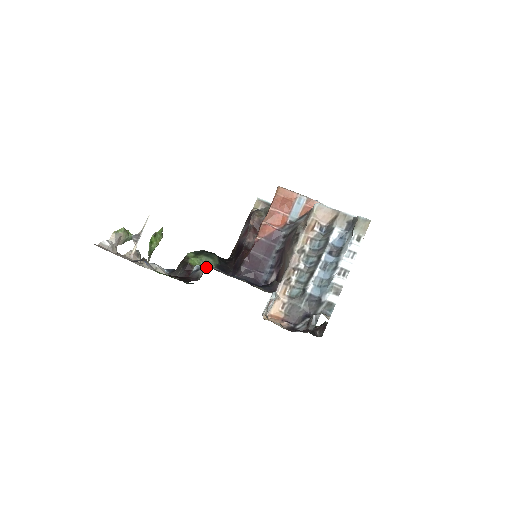
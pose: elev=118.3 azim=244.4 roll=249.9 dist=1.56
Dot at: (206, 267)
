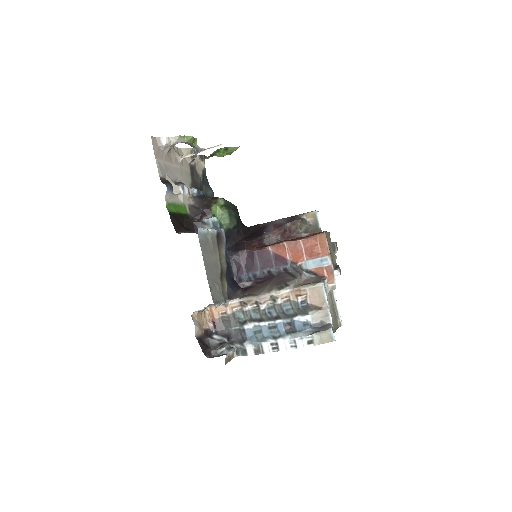
Dot at: (217, 225)
